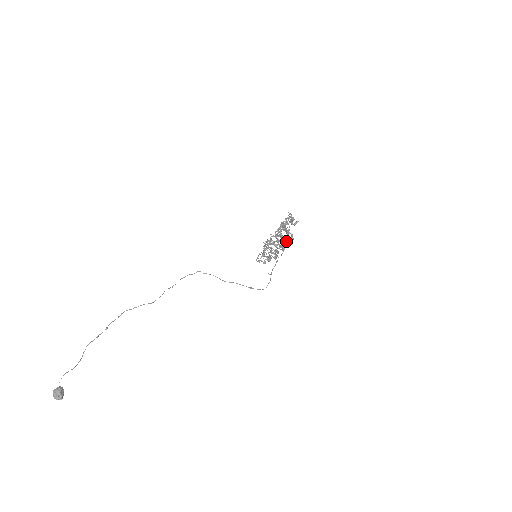
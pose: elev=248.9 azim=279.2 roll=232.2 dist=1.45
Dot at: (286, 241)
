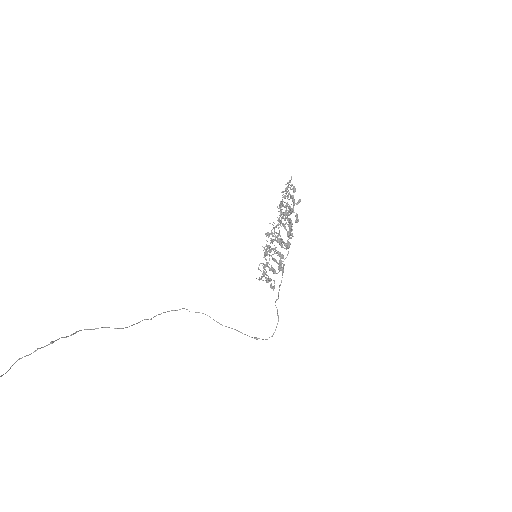
Dot at: (290, 232)
